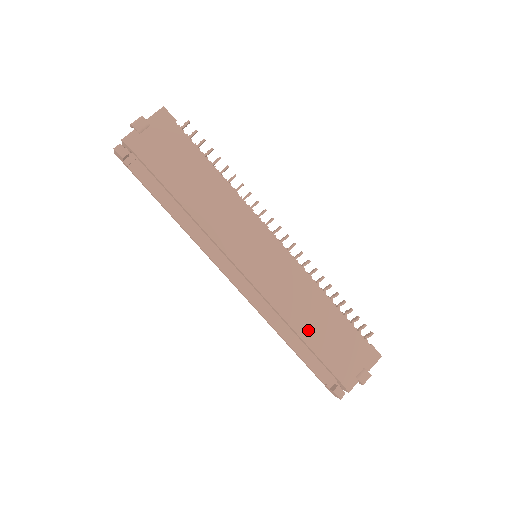
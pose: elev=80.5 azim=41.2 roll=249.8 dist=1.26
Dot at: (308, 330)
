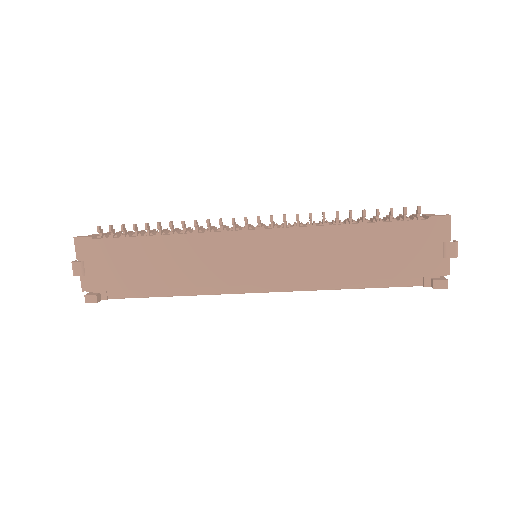
Dot at: (357, 268)
